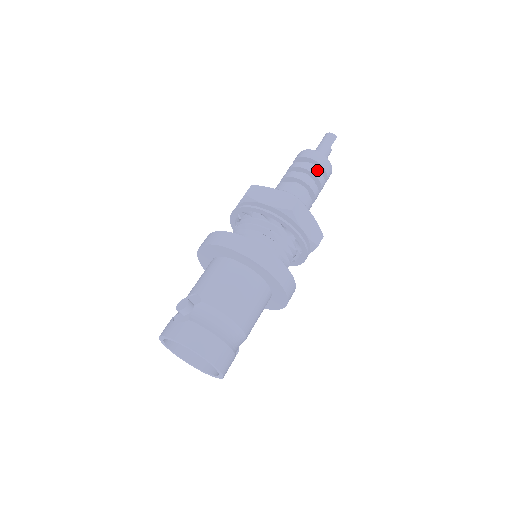
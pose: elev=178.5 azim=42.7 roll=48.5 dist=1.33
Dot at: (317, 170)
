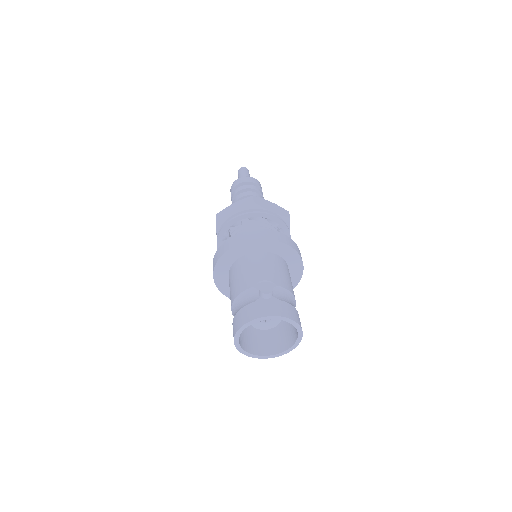
Dot at: (262, 193)
